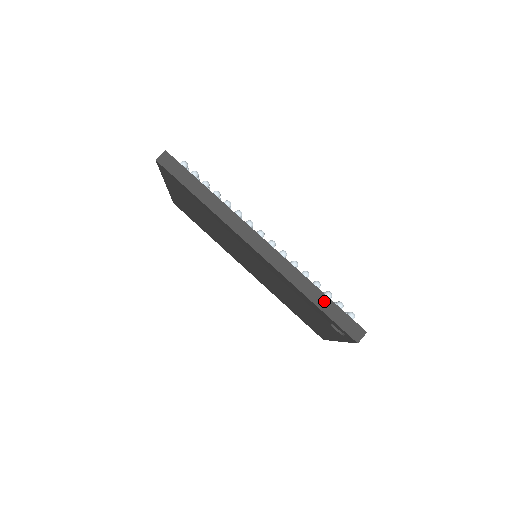
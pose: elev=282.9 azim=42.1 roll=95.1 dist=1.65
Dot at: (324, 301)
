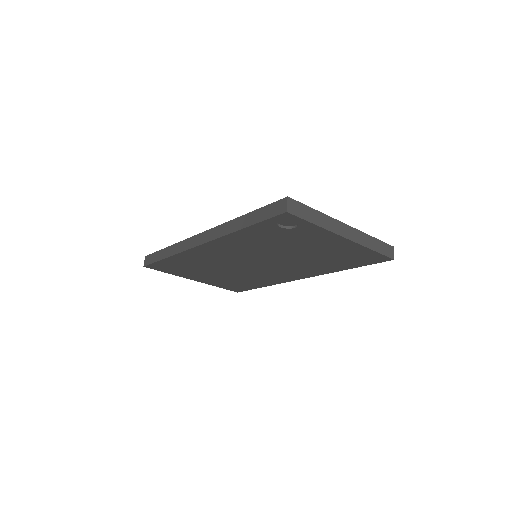
Dot at: (249, 218)
